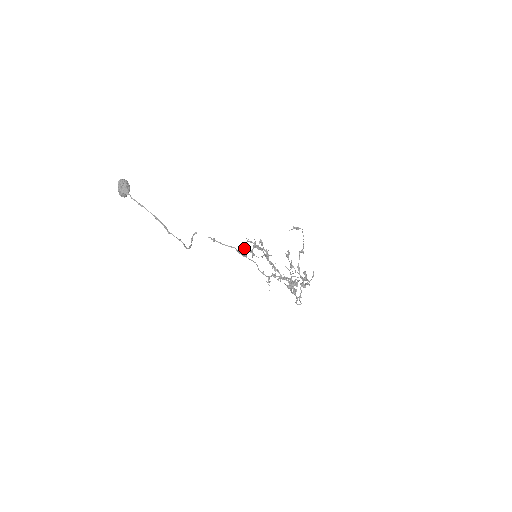
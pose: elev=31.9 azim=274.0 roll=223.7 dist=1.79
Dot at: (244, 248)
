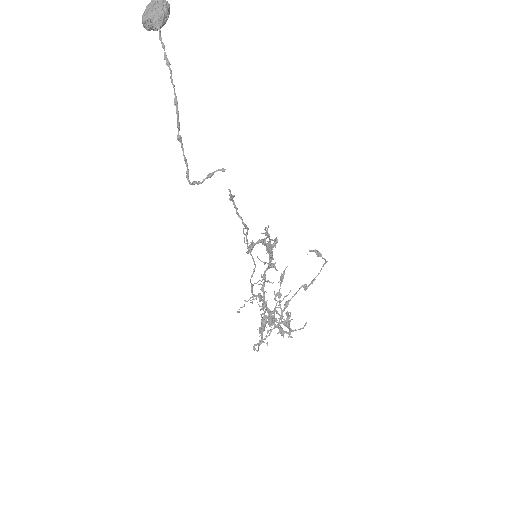
Dot at: occluded
